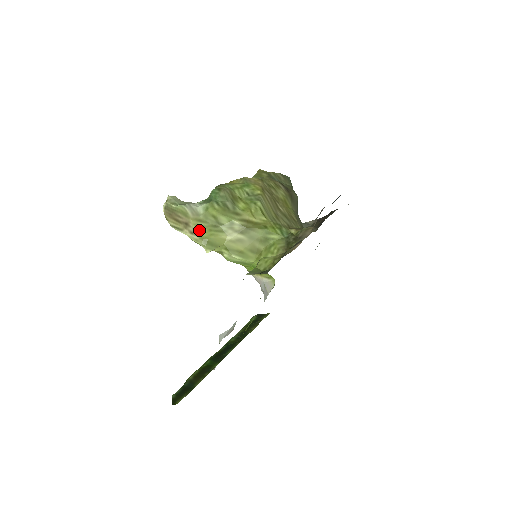
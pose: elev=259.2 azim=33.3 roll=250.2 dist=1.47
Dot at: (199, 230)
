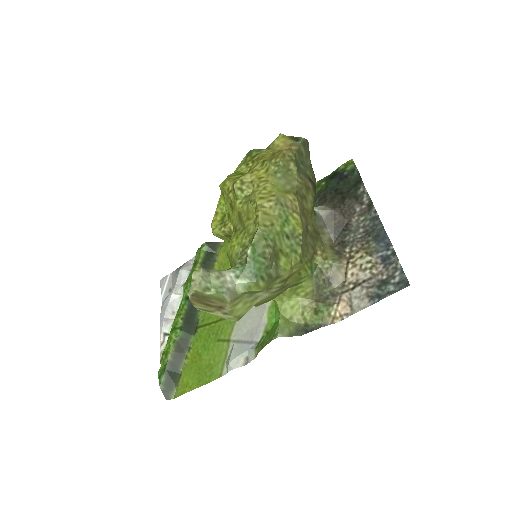
Dot at: (235, 309)
